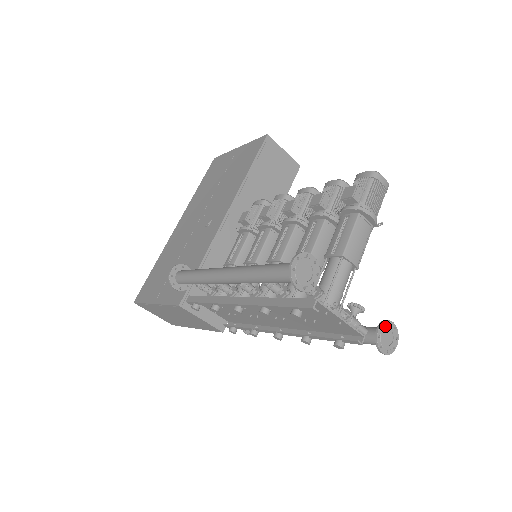
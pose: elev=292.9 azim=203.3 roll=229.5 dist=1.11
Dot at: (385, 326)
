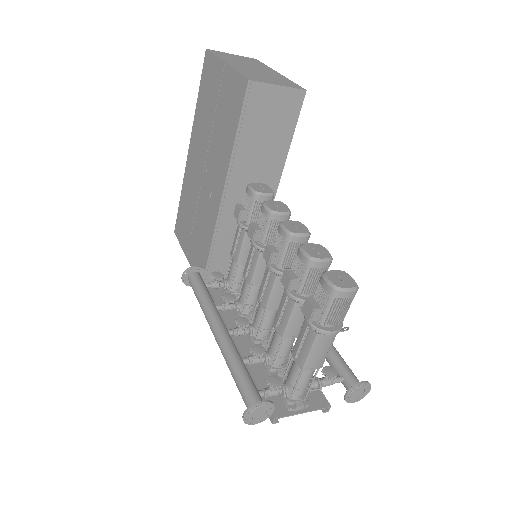
Dot at: (354, 390)
